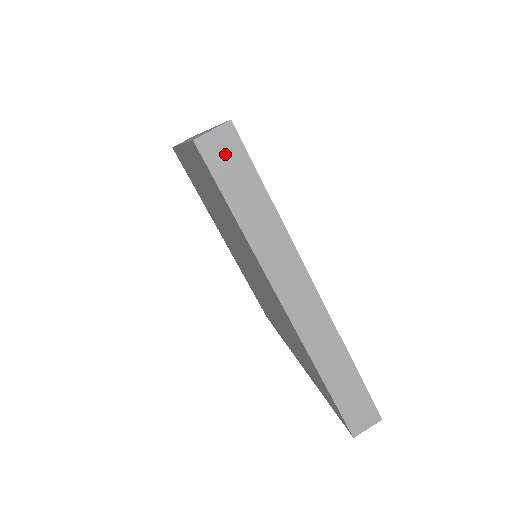
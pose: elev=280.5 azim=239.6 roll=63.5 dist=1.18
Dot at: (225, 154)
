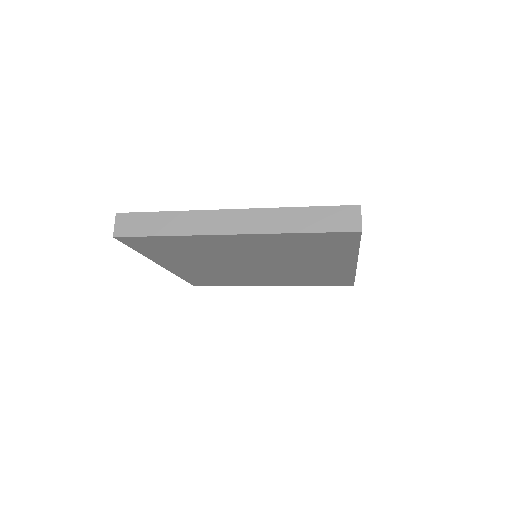
Dot at: (129, 224)
